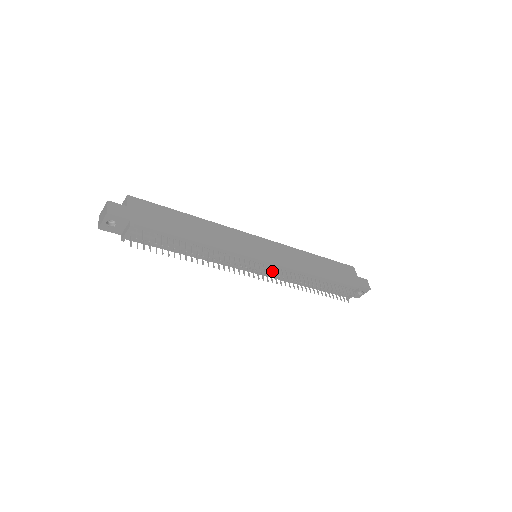
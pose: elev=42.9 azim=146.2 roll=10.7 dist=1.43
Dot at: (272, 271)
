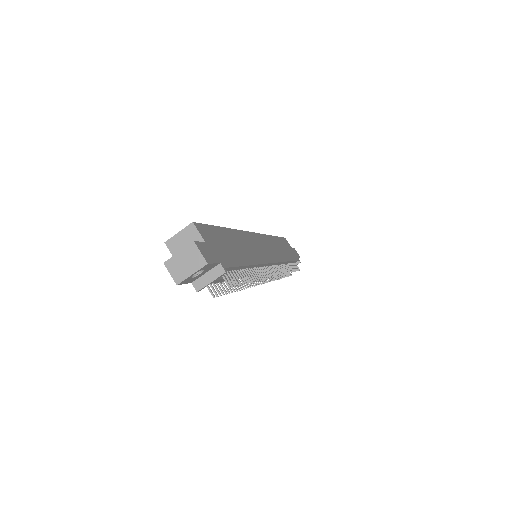
Dot at: occluded
